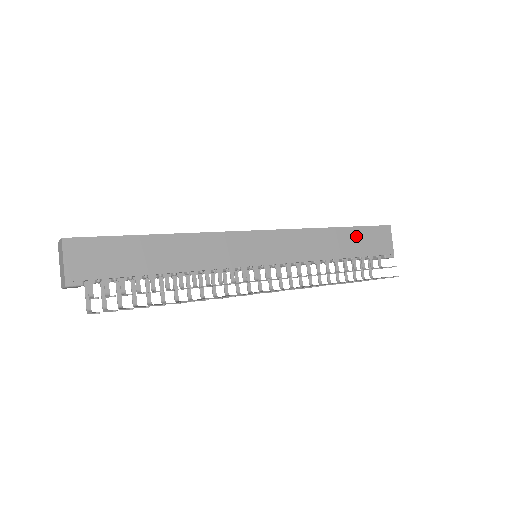
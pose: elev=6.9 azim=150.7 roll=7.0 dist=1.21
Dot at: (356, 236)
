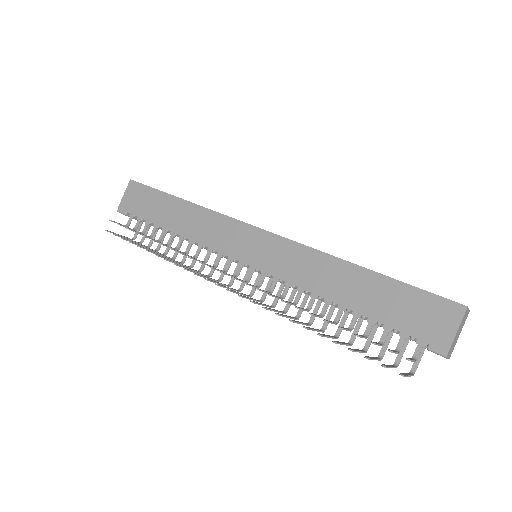
Dot at: (386, 291)
